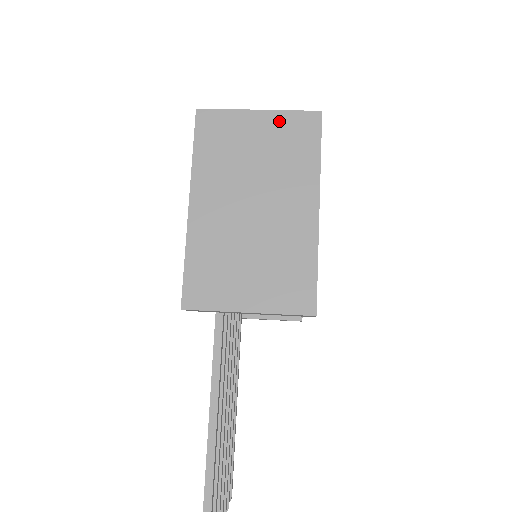
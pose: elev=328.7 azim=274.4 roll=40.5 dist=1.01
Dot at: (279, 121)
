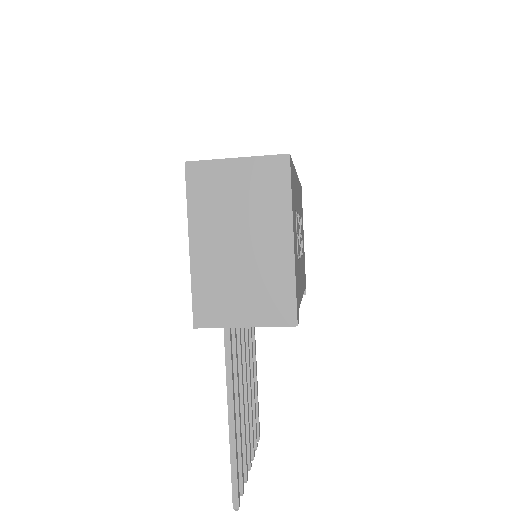
Dot at: (254, 166)
